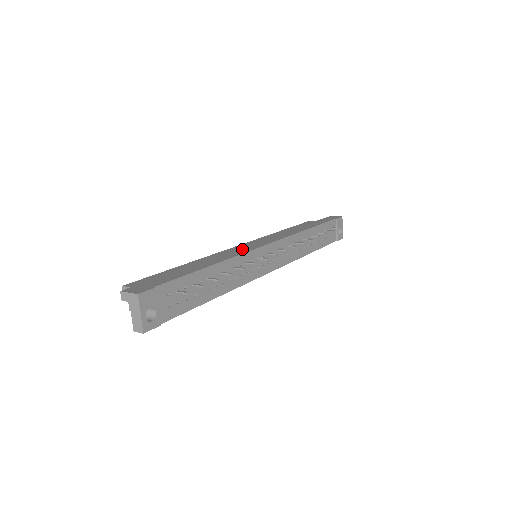
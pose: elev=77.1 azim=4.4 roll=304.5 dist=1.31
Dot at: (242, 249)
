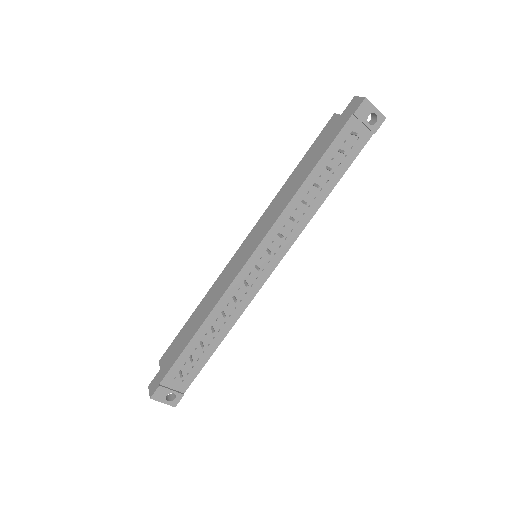
Dot at: (227, 279)
